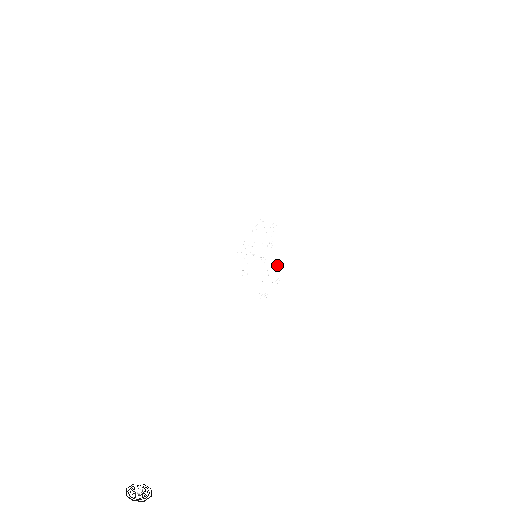
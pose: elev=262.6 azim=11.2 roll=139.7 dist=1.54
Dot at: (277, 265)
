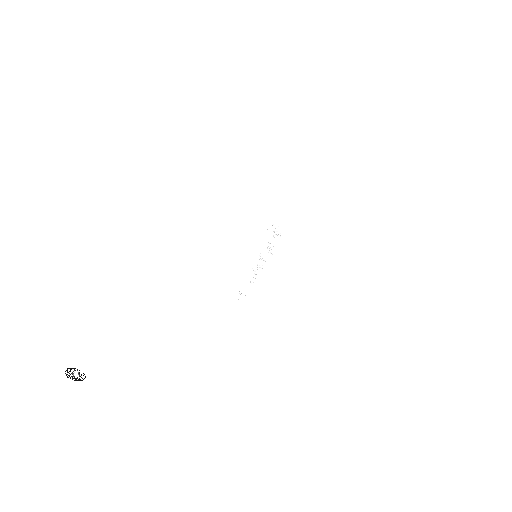
Dot at: occluded
